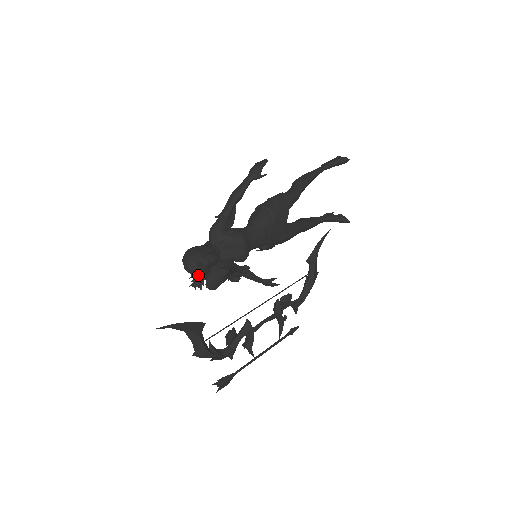
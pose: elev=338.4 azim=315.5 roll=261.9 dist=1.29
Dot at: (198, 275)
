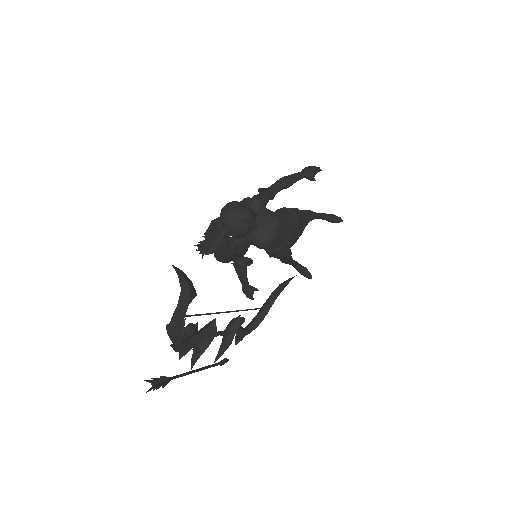
Dot at: (233, 233)
